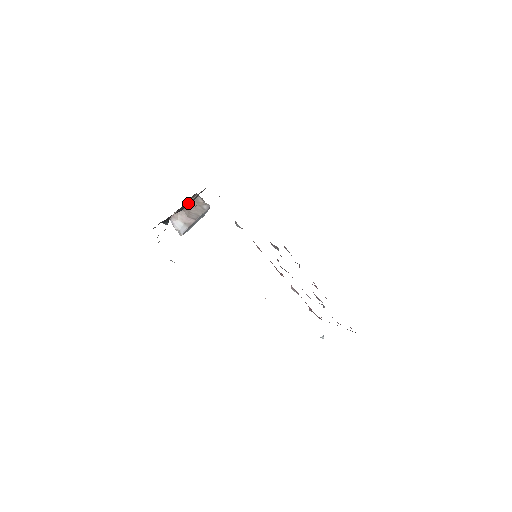
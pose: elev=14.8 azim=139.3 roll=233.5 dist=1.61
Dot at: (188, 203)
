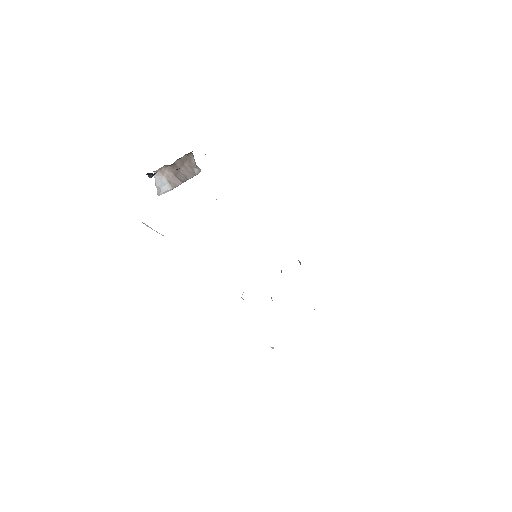
Dot at: occluded
